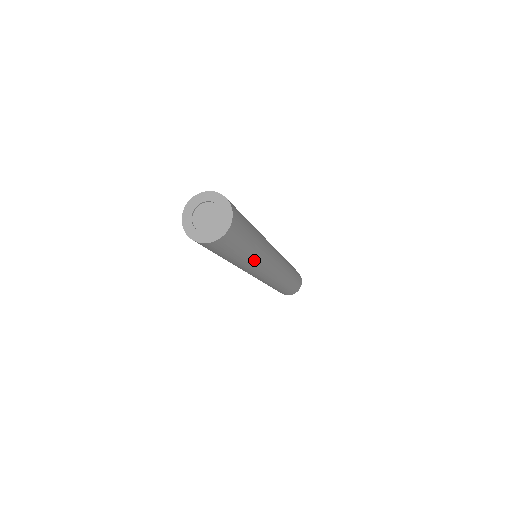
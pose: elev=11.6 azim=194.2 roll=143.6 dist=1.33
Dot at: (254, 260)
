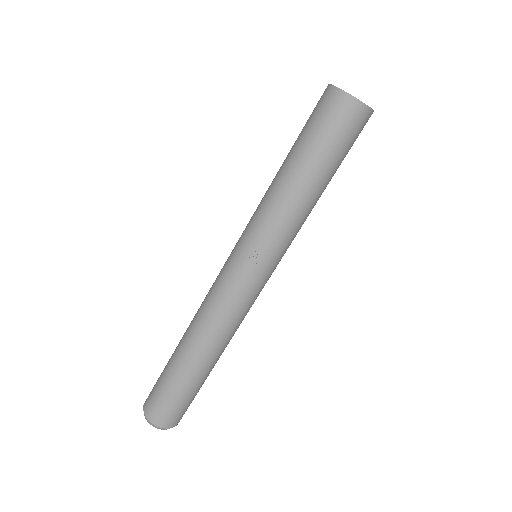
Dot at: (307, 215)
